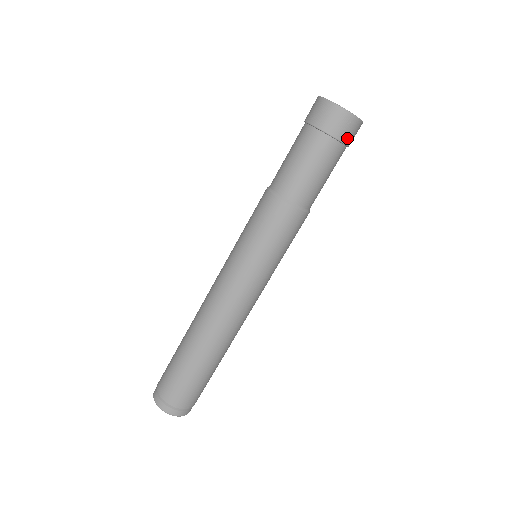
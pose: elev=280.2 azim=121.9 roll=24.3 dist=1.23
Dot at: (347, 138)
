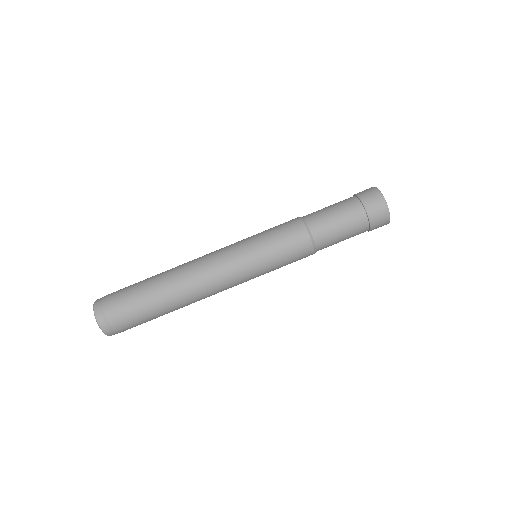
Dot at: (373, 229)
